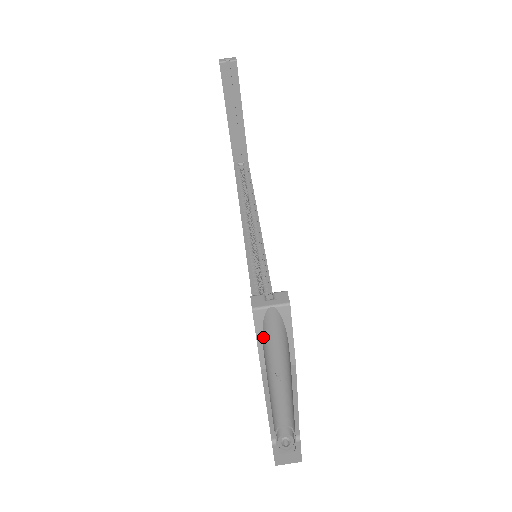
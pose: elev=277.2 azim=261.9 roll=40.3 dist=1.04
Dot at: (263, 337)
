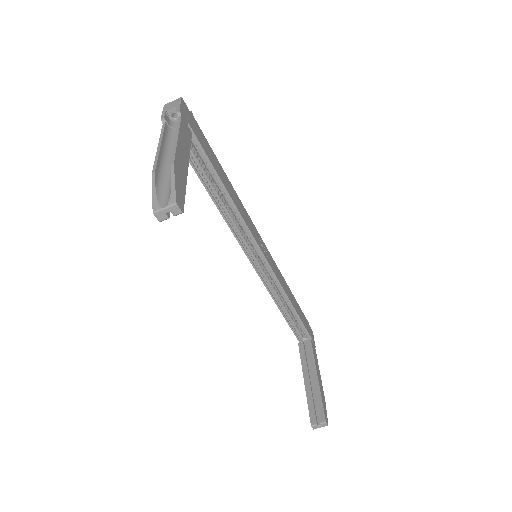
Dot at: occluded
